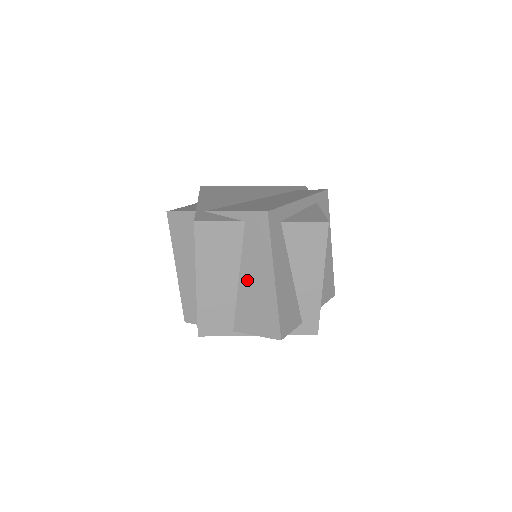
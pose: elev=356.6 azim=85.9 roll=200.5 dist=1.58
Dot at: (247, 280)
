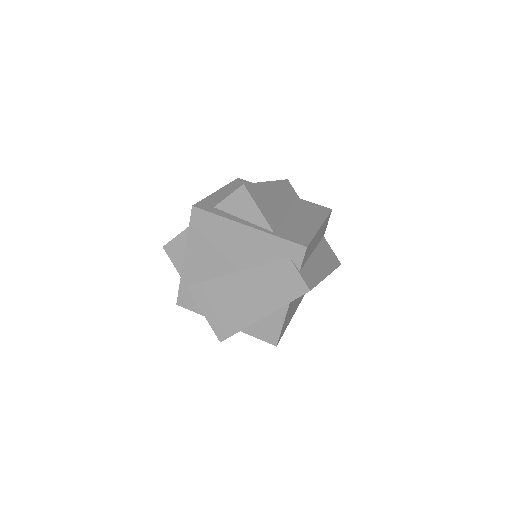
Dot at: occluded
